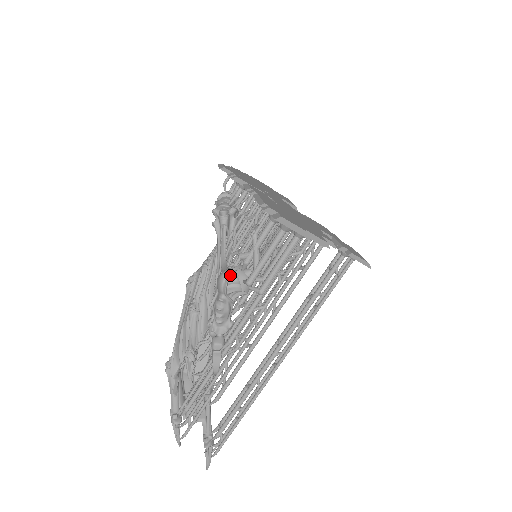
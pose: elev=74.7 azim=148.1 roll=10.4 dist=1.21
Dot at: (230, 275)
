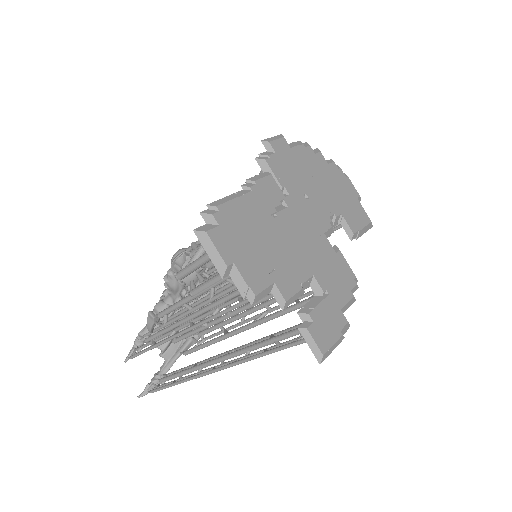
Dot at: (182, 256)
